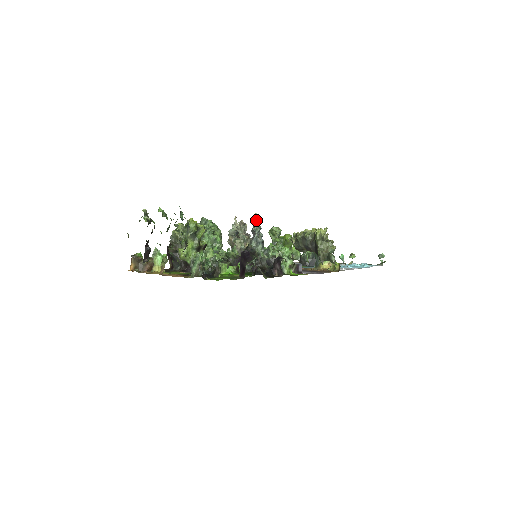
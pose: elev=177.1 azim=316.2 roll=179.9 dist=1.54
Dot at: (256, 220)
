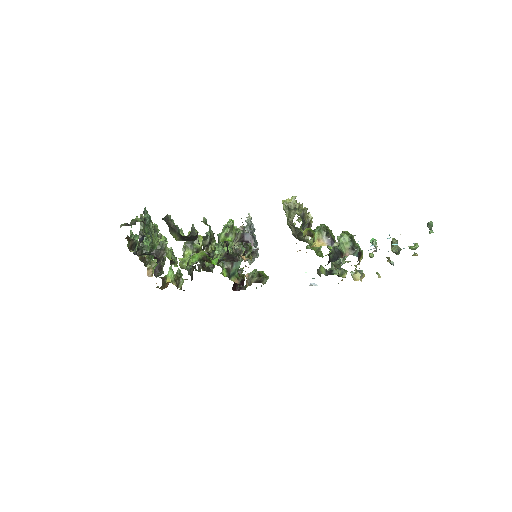
Dot at: (248, 219)
